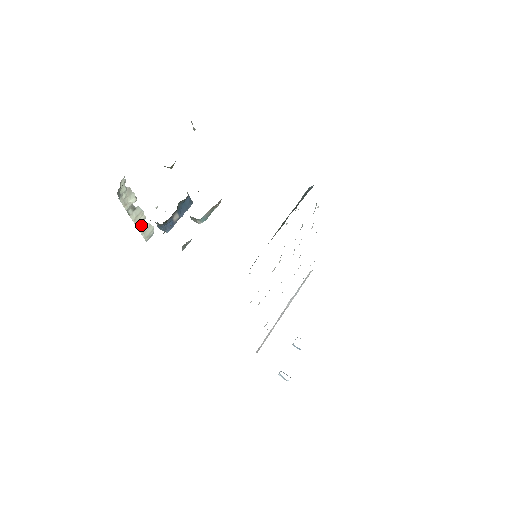
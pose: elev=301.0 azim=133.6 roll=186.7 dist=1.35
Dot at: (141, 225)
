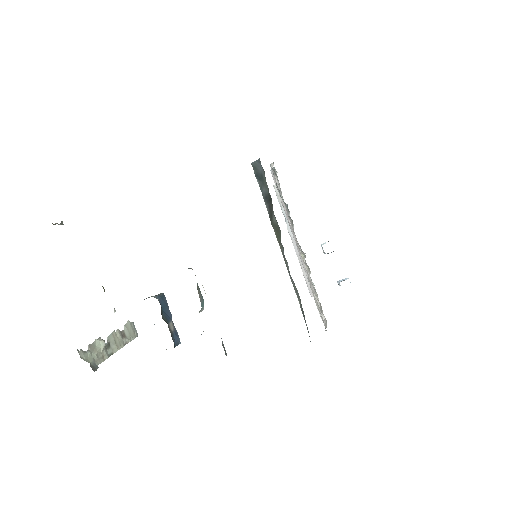
Dot at: (123, 339)
